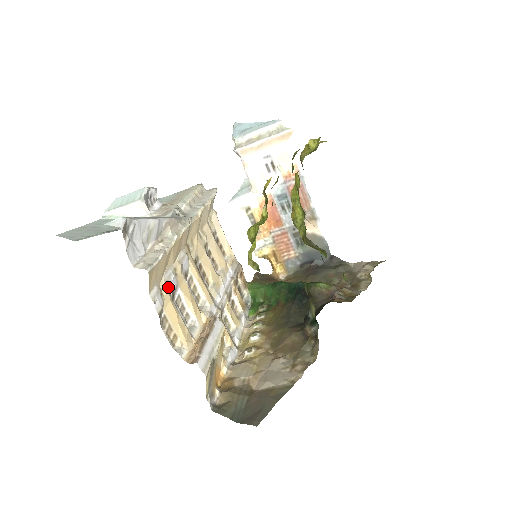
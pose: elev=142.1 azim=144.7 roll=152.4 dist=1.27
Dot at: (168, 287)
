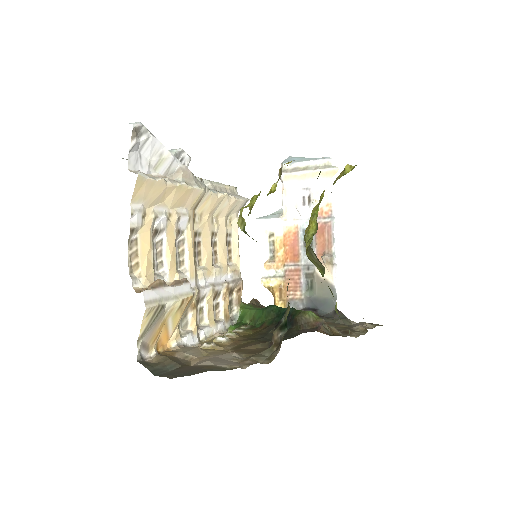
Dot at: (154, 219)
